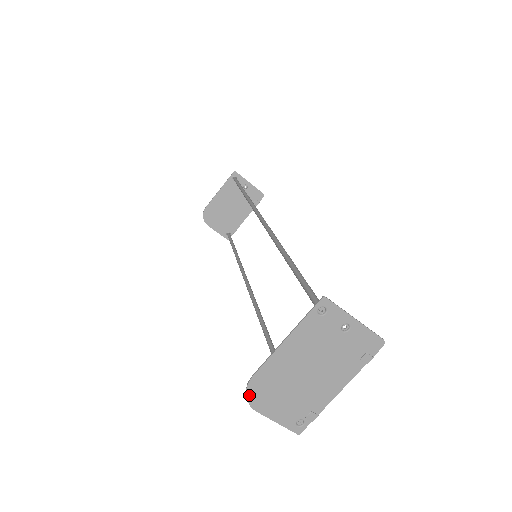
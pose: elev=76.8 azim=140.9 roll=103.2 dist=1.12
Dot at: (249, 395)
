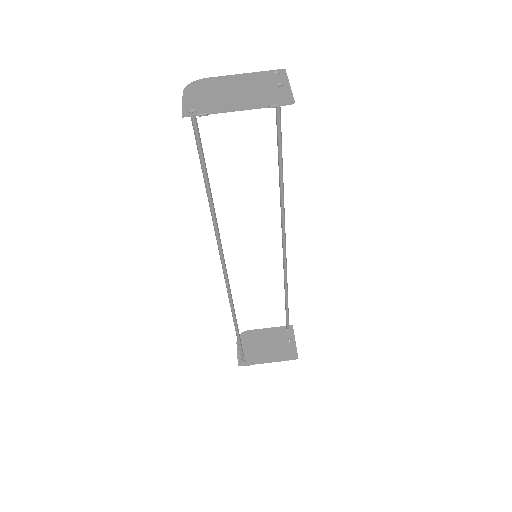
Dot at: (192, 84)
